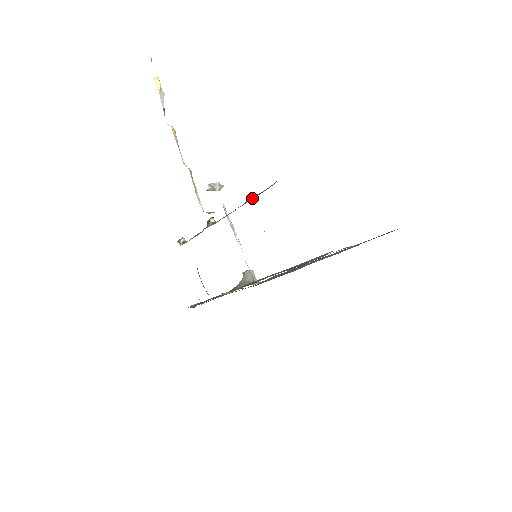
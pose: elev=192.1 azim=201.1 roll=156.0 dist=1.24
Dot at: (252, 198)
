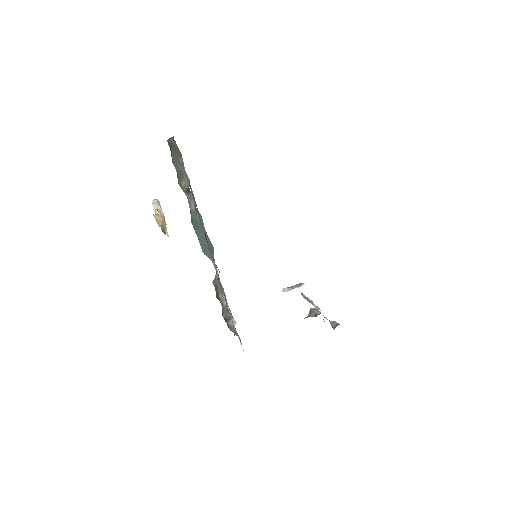
Dot at: occluded
